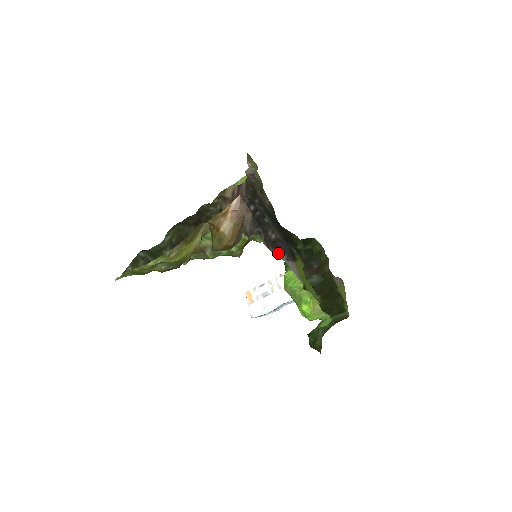
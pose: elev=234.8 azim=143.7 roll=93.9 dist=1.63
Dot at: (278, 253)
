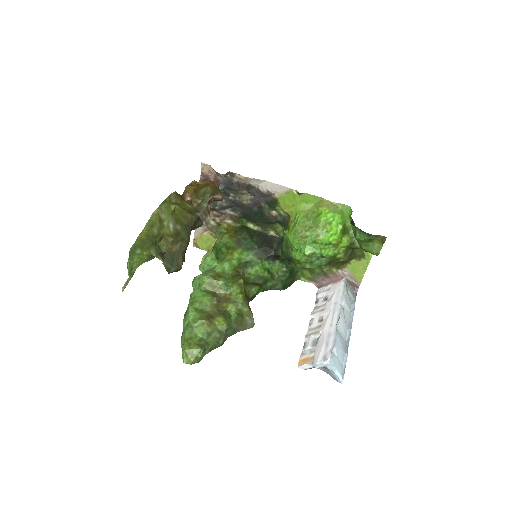
Dot at: (255, 182)
